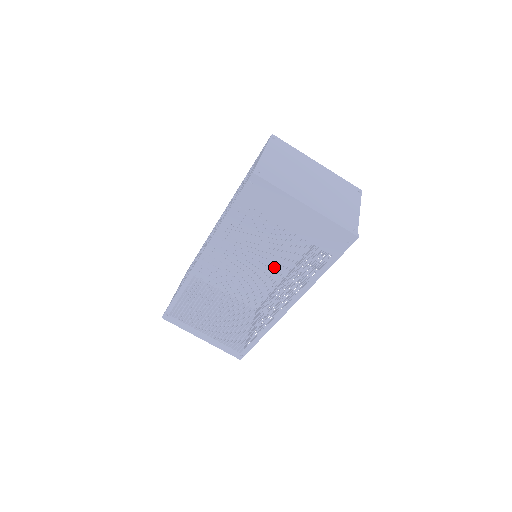
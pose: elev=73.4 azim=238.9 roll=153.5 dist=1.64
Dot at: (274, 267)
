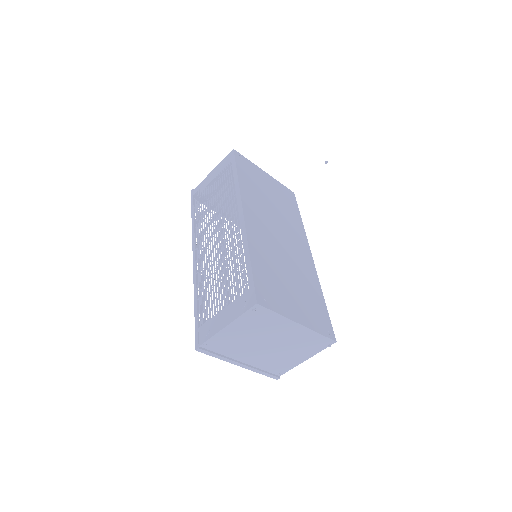
Dot at: occluded
